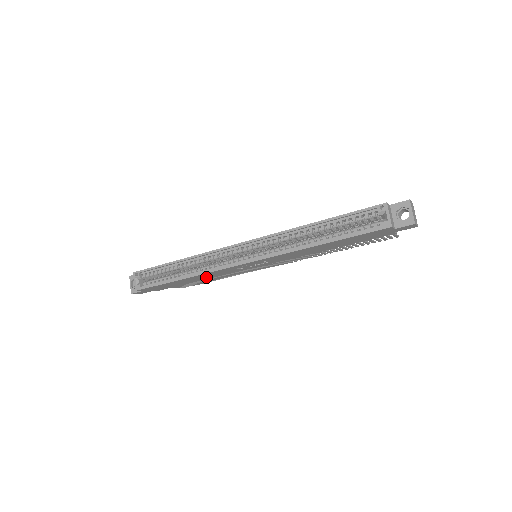
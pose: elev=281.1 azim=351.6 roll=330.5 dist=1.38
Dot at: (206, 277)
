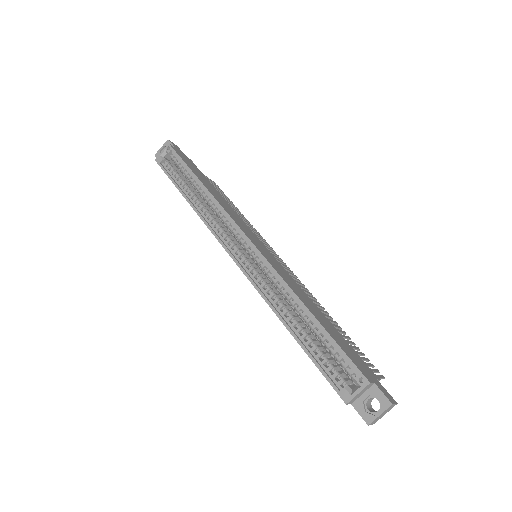
Dot at: occluded
